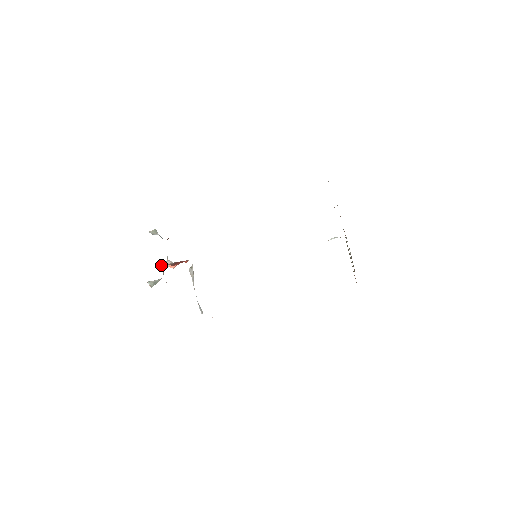
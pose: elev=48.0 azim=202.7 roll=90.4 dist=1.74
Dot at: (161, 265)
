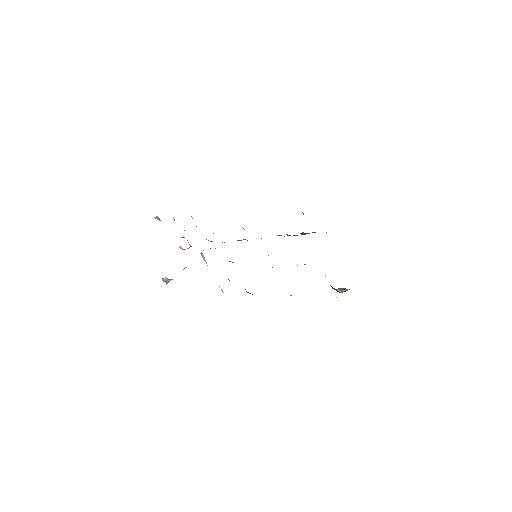
Dot at: occluded
